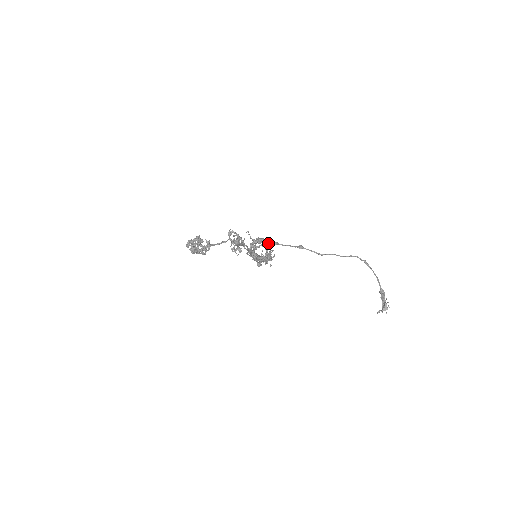
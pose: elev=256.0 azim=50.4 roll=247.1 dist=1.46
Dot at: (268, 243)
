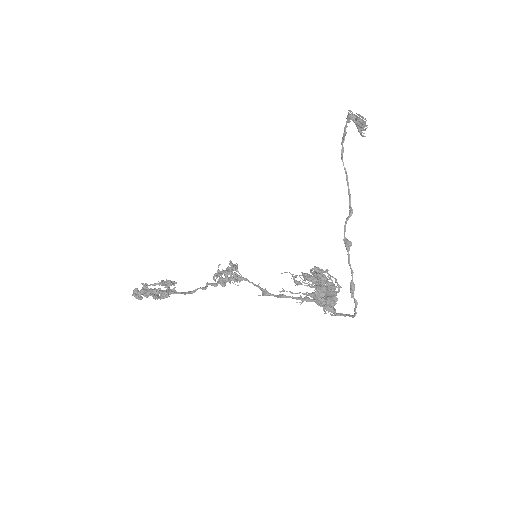
Dot at: (320, 278)
